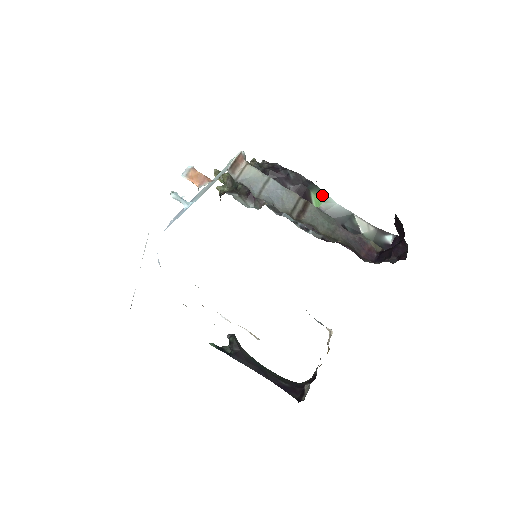
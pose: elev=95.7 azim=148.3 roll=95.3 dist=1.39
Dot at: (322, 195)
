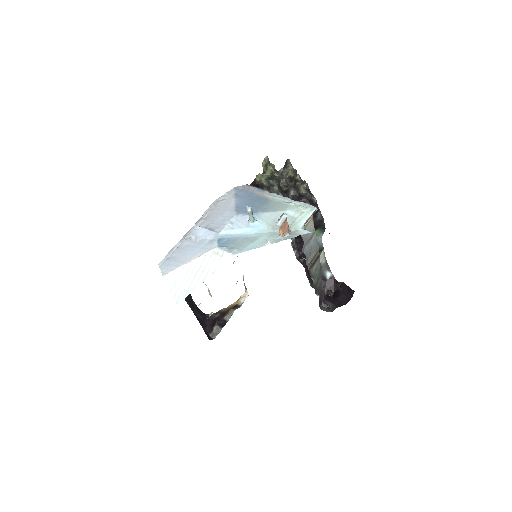
Dot at: (321, 233)
